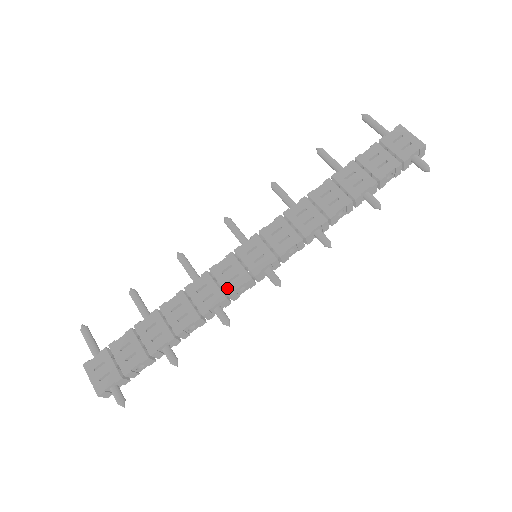
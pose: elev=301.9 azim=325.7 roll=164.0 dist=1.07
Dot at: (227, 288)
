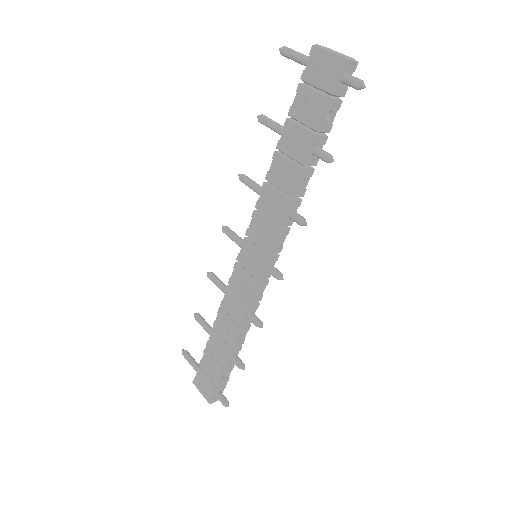
Dot at: (245, 297)
